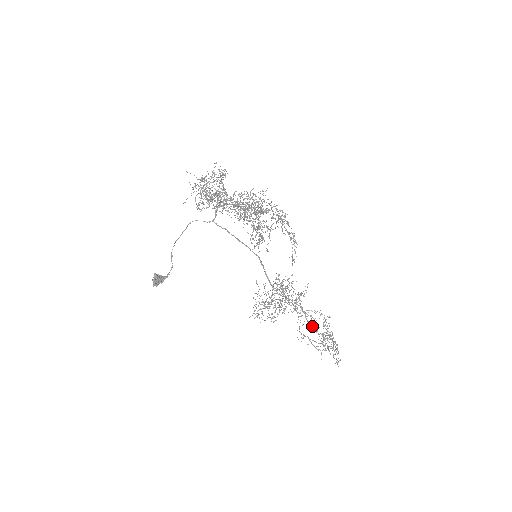
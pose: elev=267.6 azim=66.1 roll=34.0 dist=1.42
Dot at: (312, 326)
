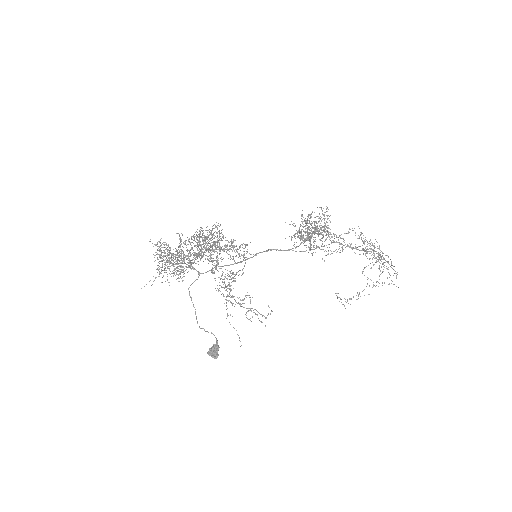
Dot at: (355, 248)
